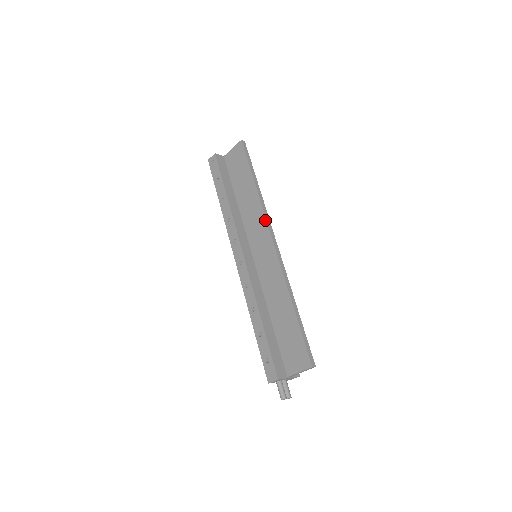
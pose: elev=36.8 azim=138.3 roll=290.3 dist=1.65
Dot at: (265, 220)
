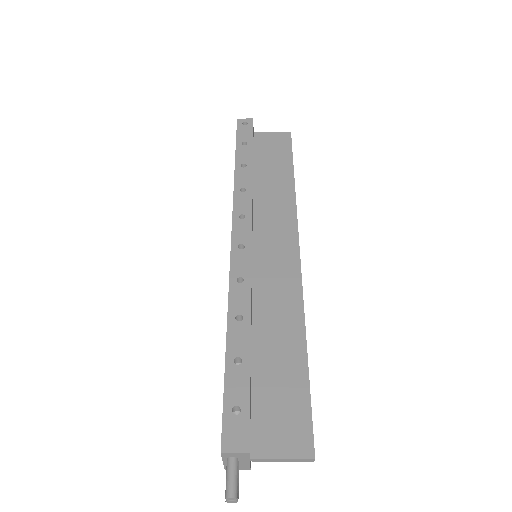
Dot at: (296, 223)
